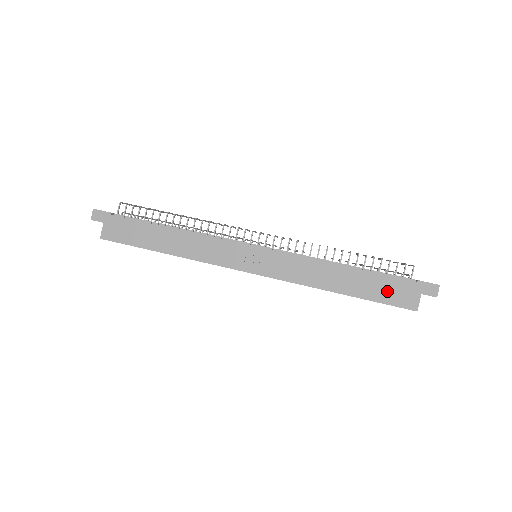
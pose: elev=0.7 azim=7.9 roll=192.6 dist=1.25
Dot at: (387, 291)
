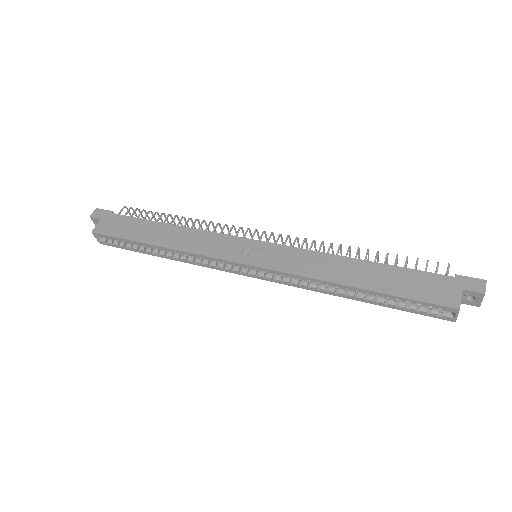
Dot at: (416, 285)
